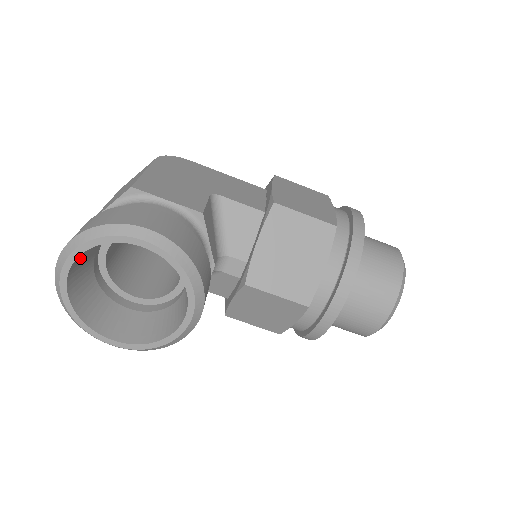
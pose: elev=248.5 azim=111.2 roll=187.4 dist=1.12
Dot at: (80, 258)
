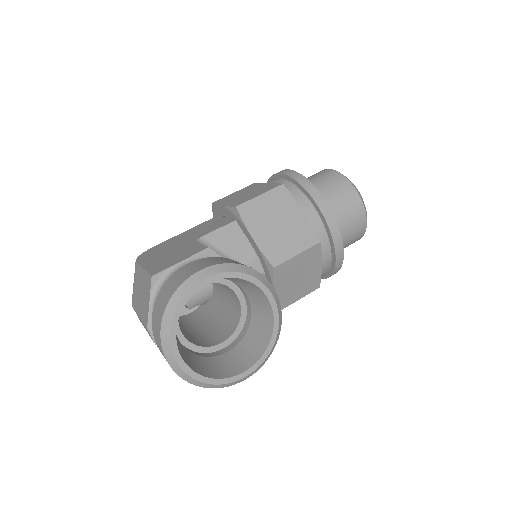
Dot at: occluded
